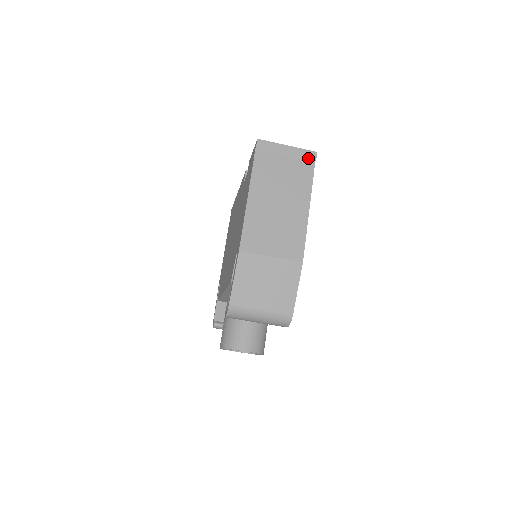
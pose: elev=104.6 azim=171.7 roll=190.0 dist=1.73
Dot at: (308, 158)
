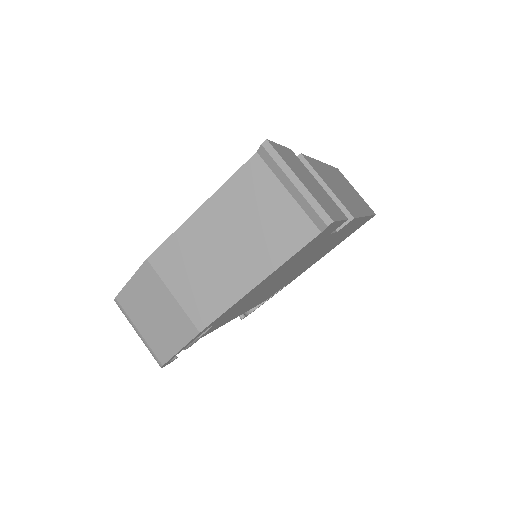
Dot at: (315, 219)
